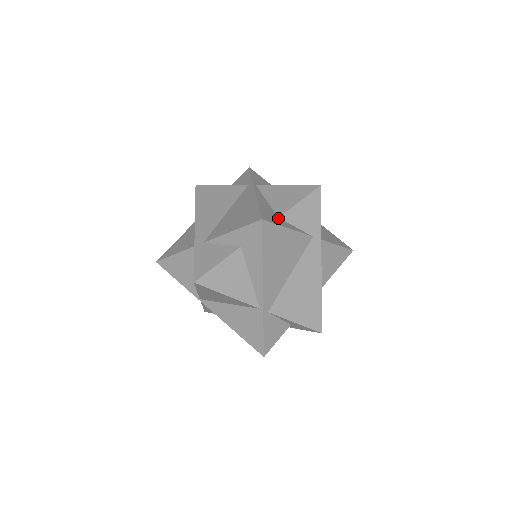
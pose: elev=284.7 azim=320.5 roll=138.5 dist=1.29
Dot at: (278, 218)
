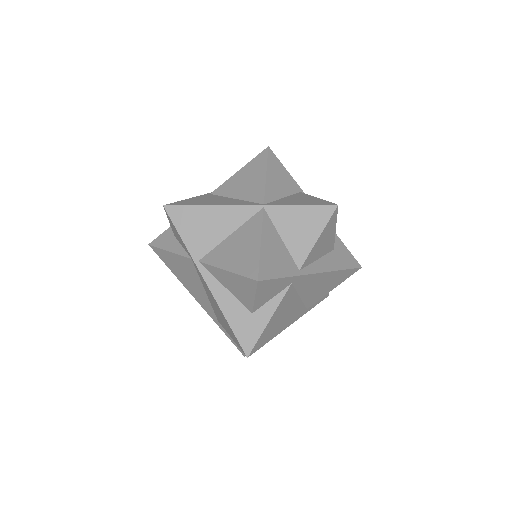
Dot at: (252, 316)
